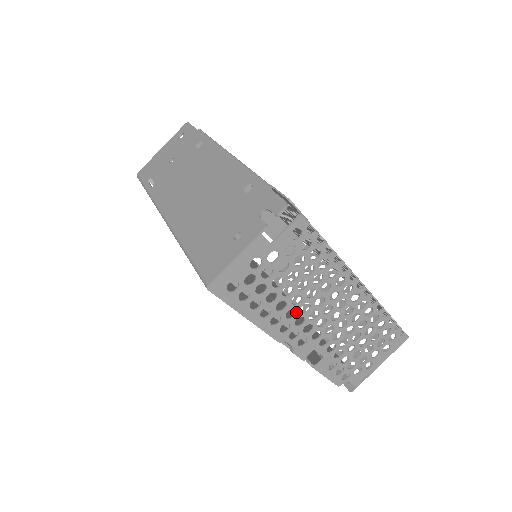
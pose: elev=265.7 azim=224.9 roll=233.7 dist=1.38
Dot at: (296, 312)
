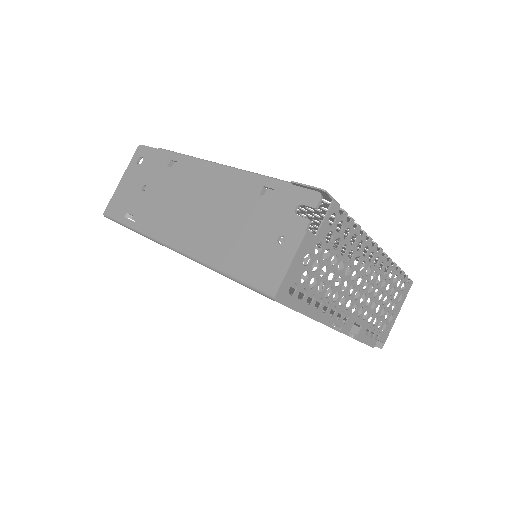
Dot at: (339, 293)
